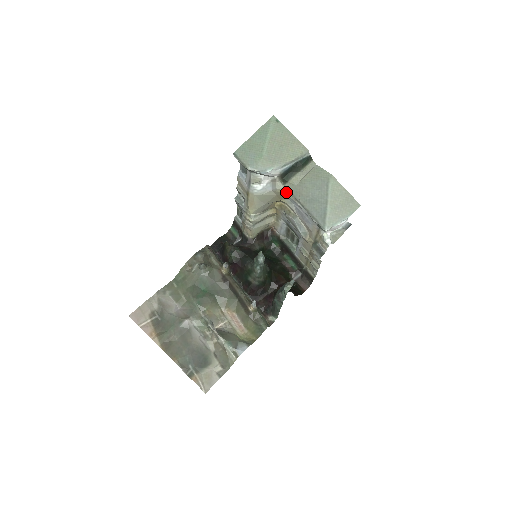
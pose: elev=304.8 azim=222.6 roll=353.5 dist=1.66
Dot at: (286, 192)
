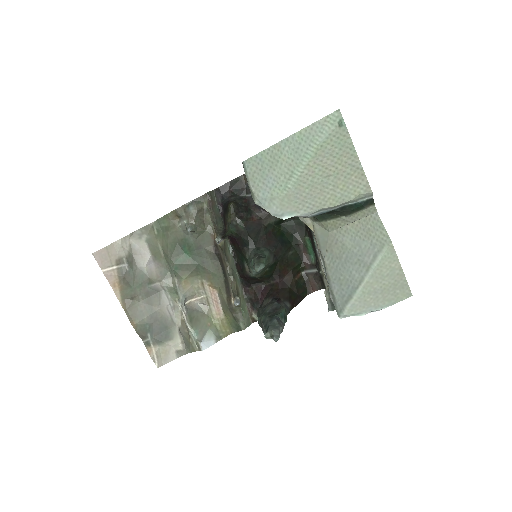
Dot at: (313, 231)
